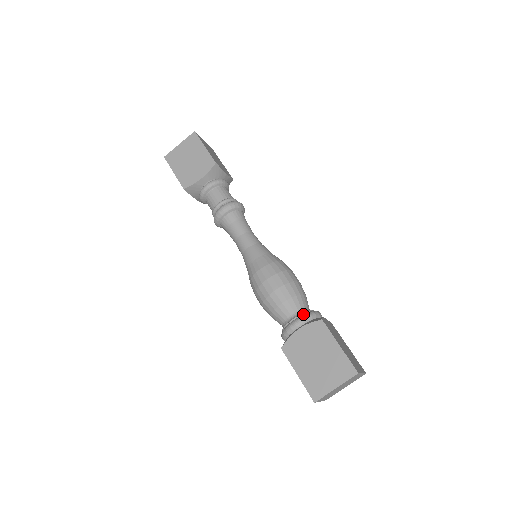
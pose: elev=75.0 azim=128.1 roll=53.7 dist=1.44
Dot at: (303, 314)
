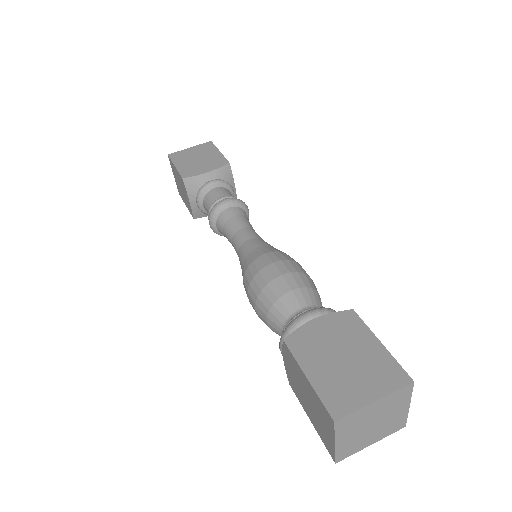
Dot at: (283, 331)
